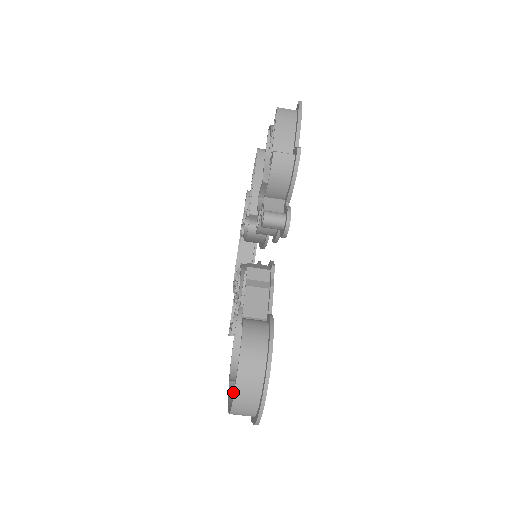
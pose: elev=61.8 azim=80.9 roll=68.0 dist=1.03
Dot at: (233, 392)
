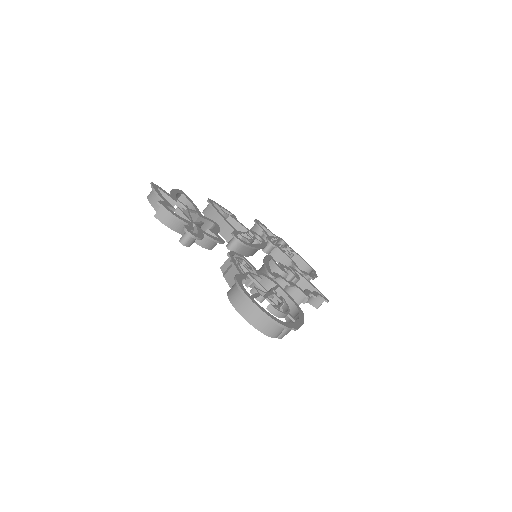
Dot at: occluded
